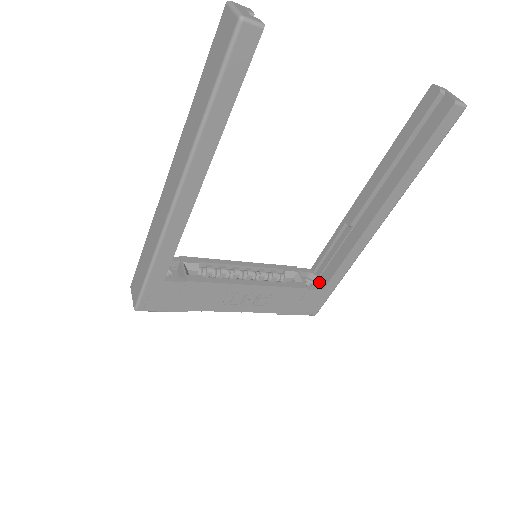
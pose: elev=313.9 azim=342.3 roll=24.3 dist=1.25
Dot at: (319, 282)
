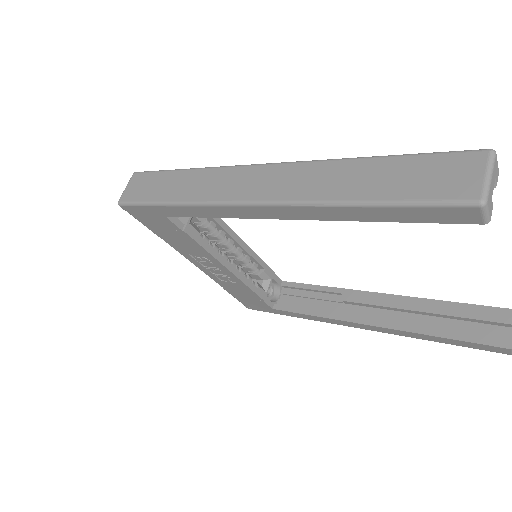
Dot at: (277, 298)
